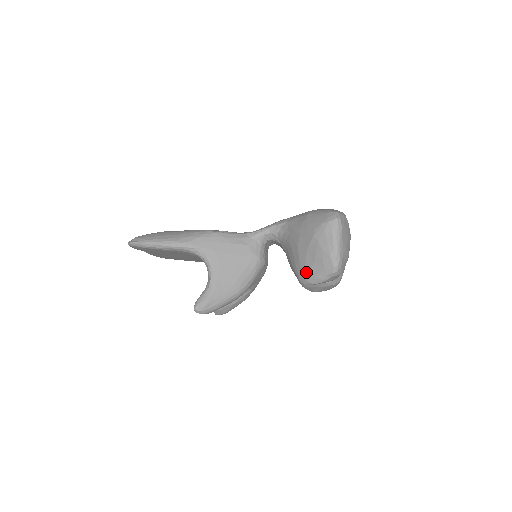
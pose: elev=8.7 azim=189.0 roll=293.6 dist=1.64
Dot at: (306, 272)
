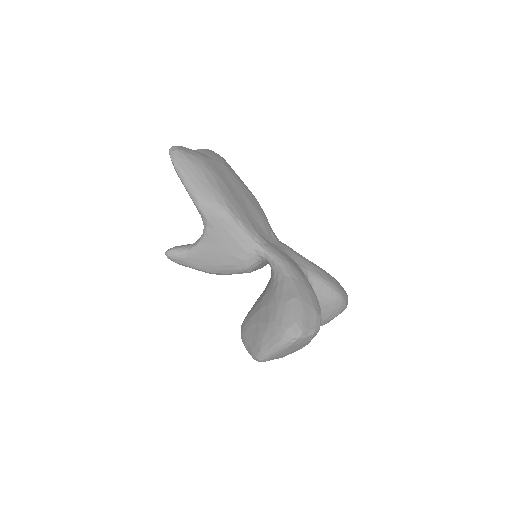
Dot at: (245, 330)
